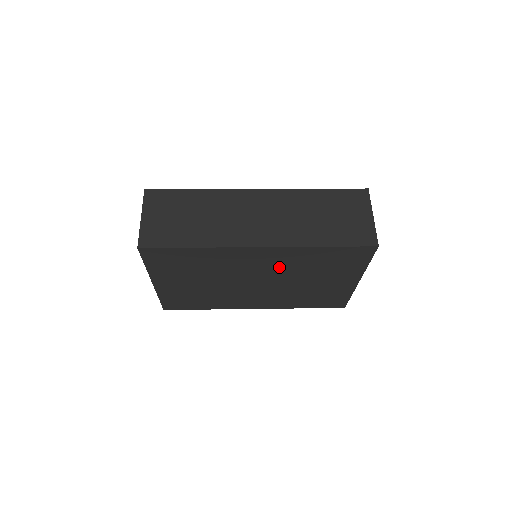
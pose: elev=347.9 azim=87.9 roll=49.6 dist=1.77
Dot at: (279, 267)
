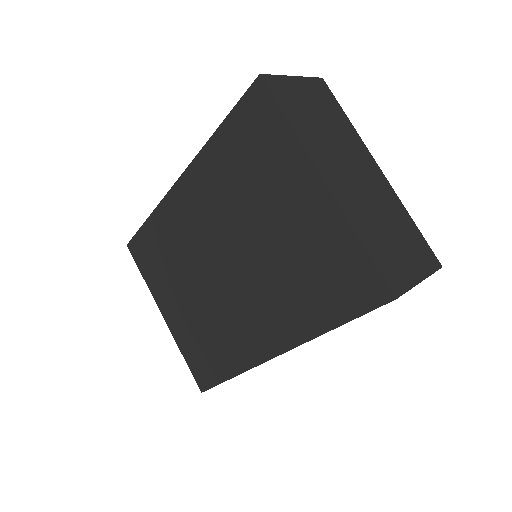
Dot at: (217, 210)
